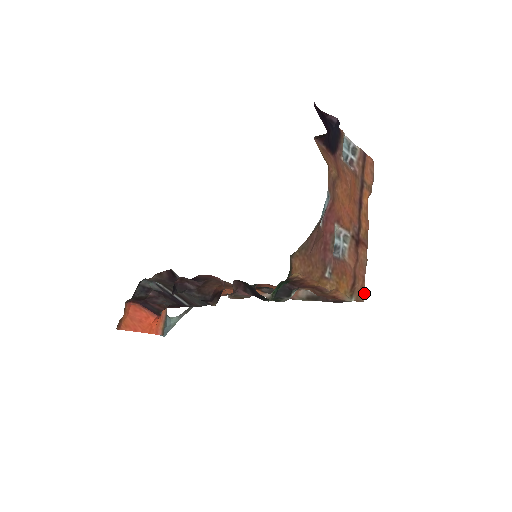
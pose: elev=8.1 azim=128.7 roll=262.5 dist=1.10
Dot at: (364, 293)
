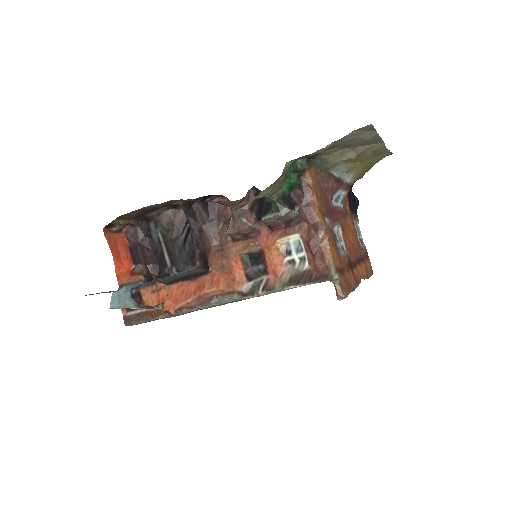
Dot at: (346, 295)
